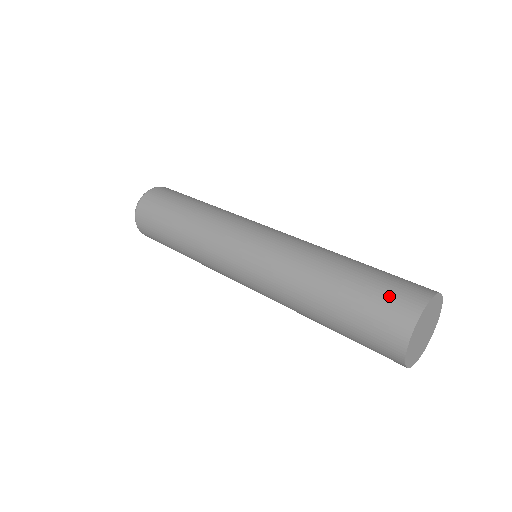
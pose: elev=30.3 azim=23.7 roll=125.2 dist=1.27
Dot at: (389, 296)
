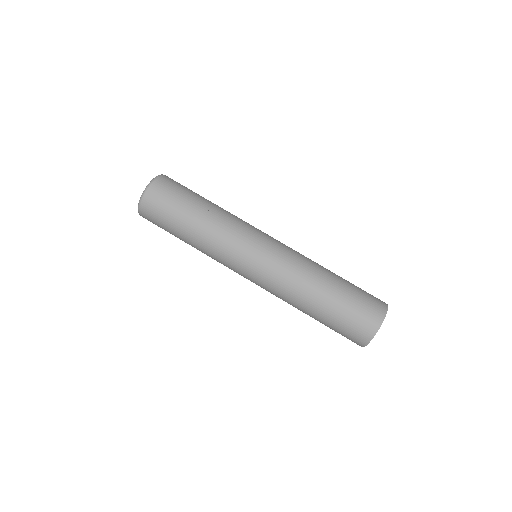
Dot at: (364, 308)
